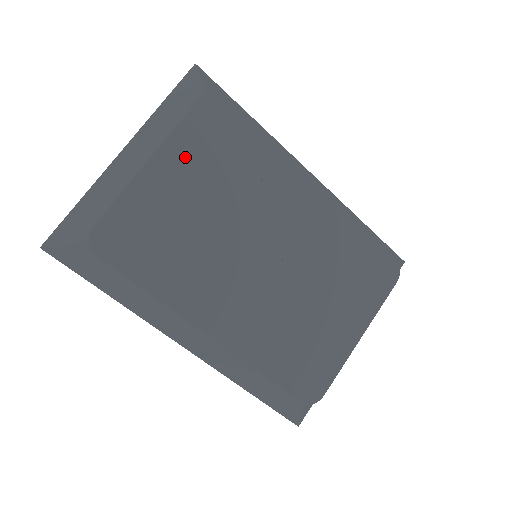
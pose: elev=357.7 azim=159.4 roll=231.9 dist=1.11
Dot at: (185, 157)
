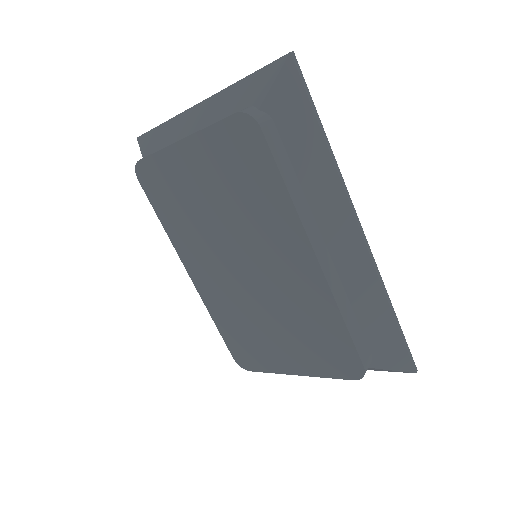
Dot at: (209, 155)
